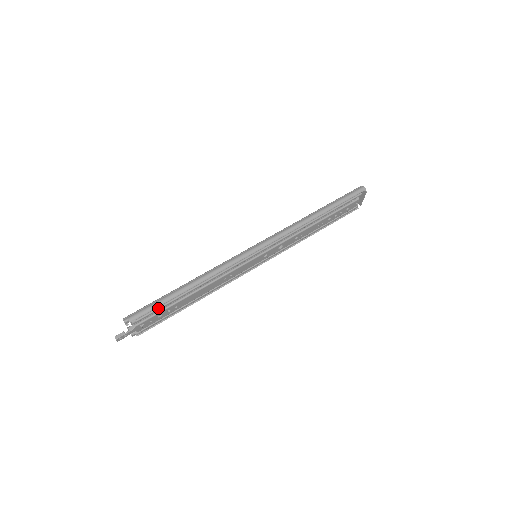
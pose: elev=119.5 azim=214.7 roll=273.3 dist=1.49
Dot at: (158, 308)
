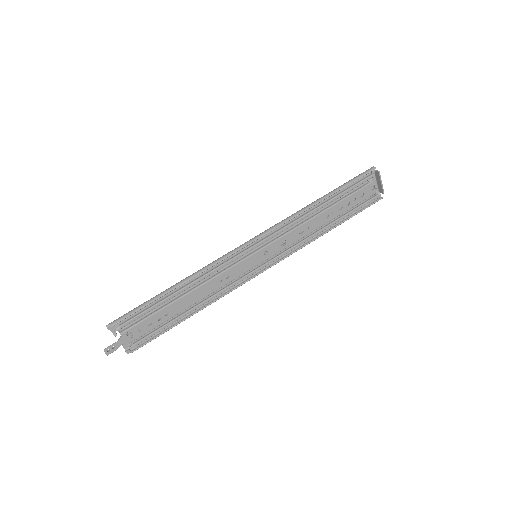
Dot at: (143, 312)
